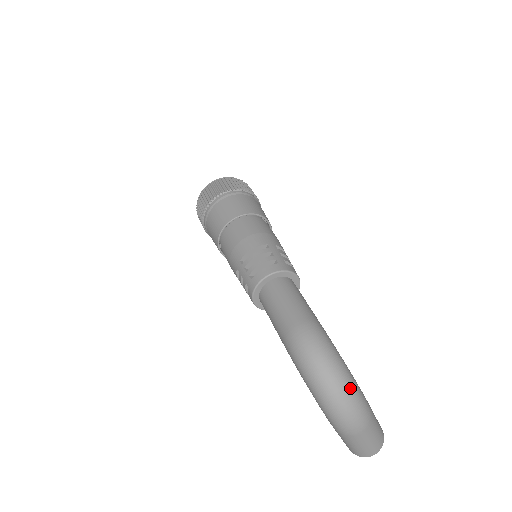
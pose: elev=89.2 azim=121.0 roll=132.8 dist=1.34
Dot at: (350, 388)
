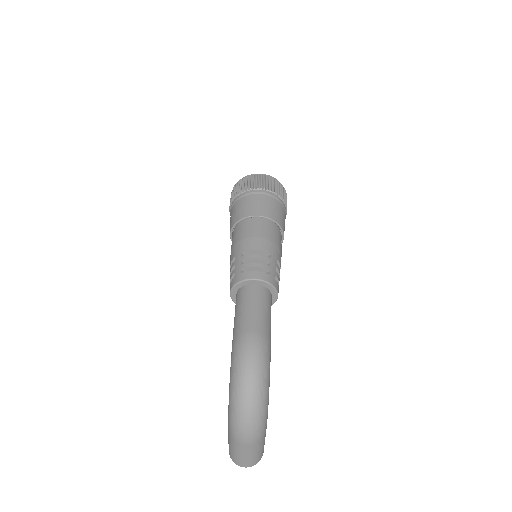
Dot at: (261, 406)
